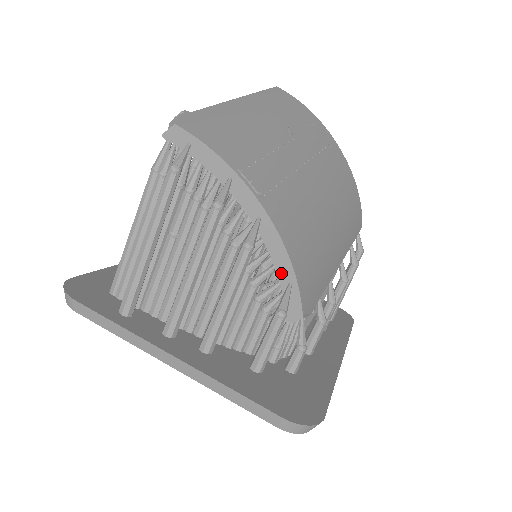
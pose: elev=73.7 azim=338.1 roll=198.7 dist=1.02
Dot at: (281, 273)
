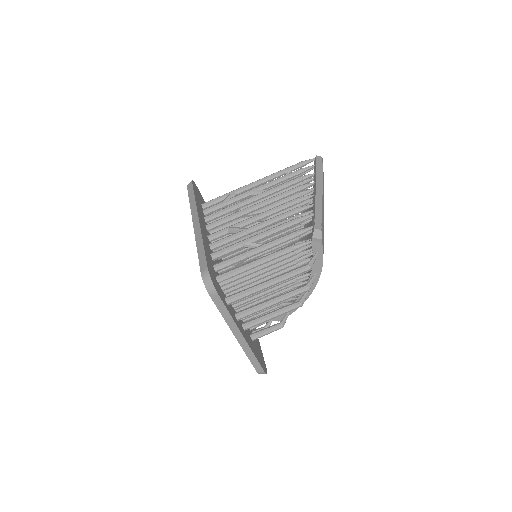
Dot at: occluded
